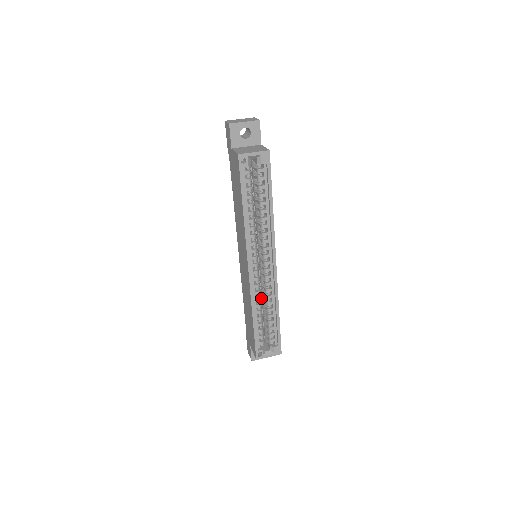
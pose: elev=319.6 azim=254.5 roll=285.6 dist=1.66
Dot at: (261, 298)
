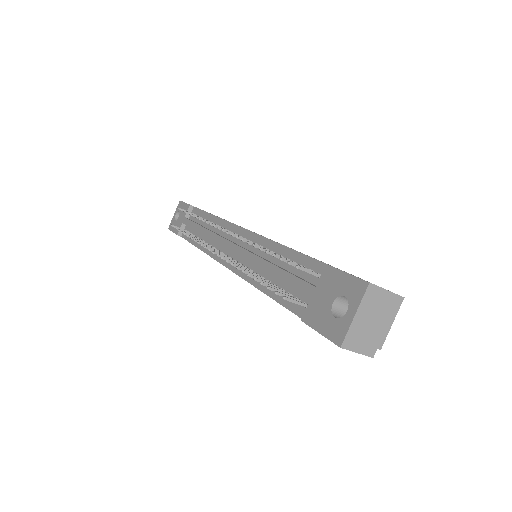
Dot at: occluded
